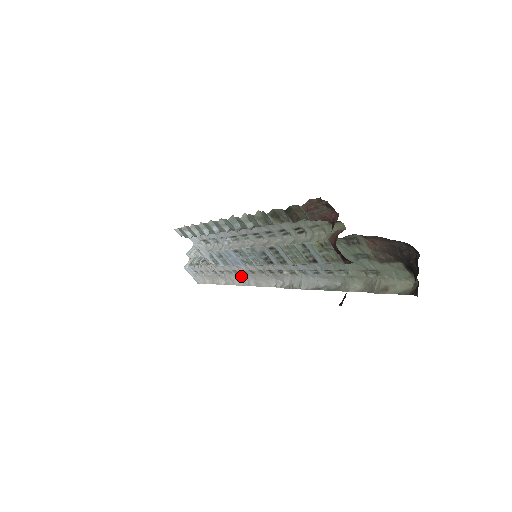
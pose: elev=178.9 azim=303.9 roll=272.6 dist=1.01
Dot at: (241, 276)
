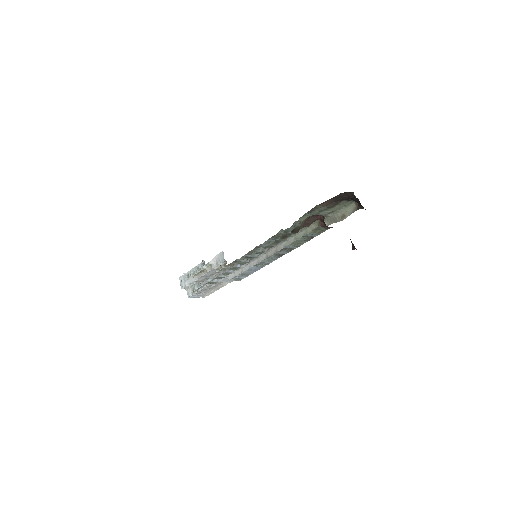
Dot at: occluded
